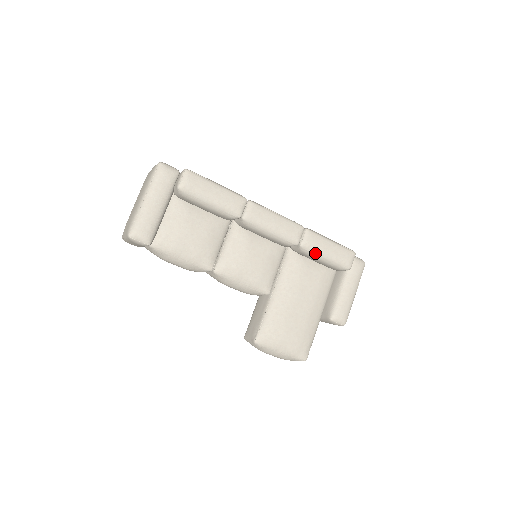
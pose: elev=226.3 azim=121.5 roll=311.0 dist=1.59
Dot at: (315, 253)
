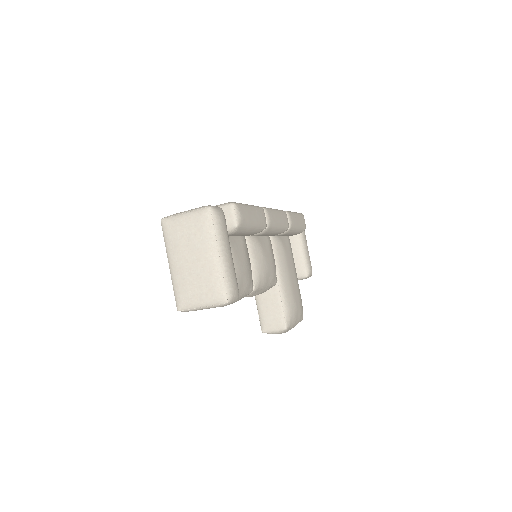
Dot at: (294, 229)
